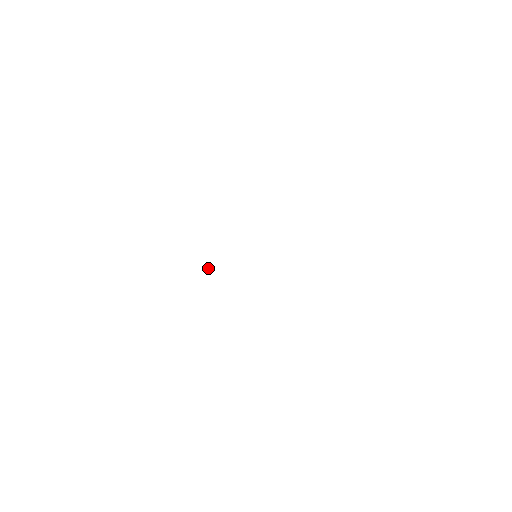
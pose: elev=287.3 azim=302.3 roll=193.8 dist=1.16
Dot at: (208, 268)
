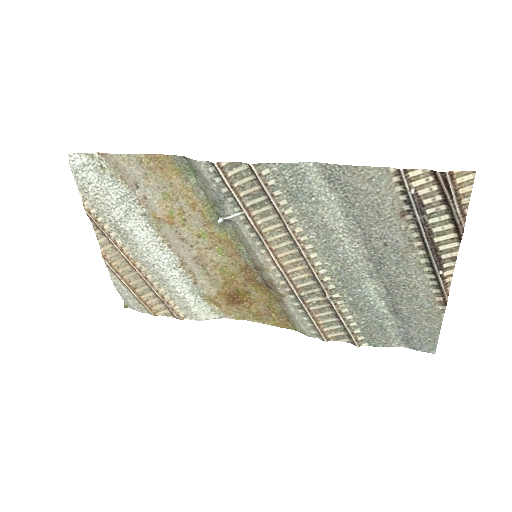
Dot at: (219, 216)
